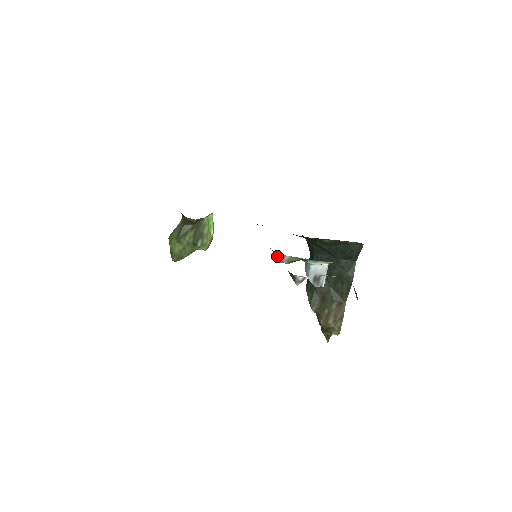
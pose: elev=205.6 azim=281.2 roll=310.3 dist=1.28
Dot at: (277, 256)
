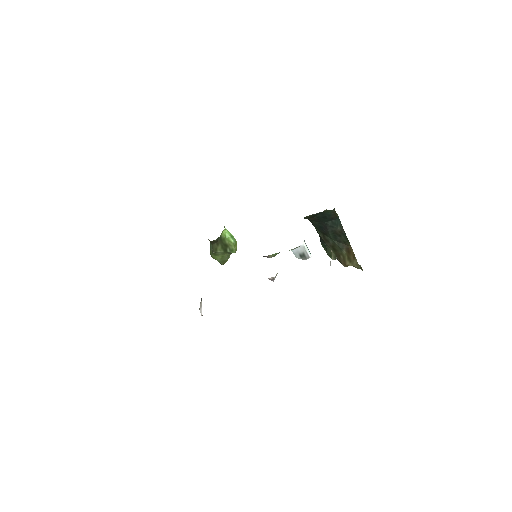
Dot at: occluded
